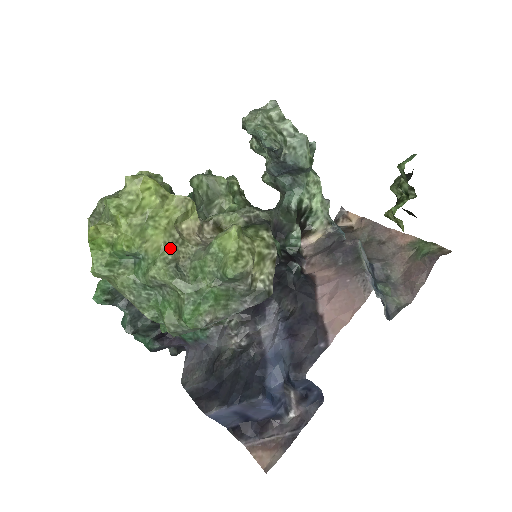
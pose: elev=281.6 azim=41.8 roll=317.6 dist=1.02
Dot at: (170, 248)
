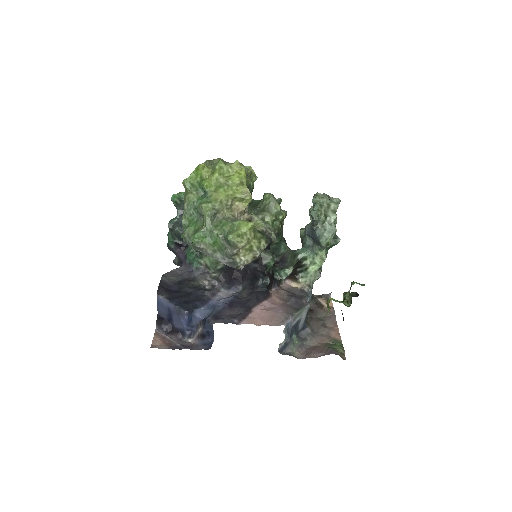
Dot at: (221, 204)
